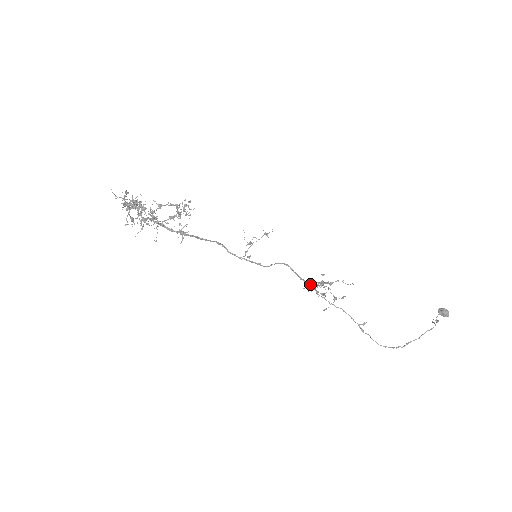
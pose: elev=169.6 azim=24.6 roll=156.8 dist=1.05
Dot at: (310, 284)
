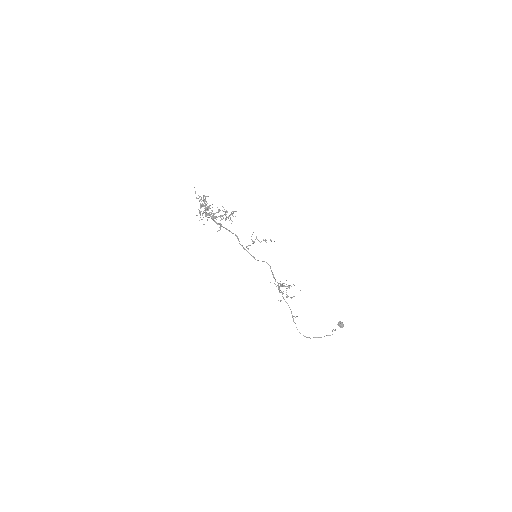
Dot at: (277, 282)
